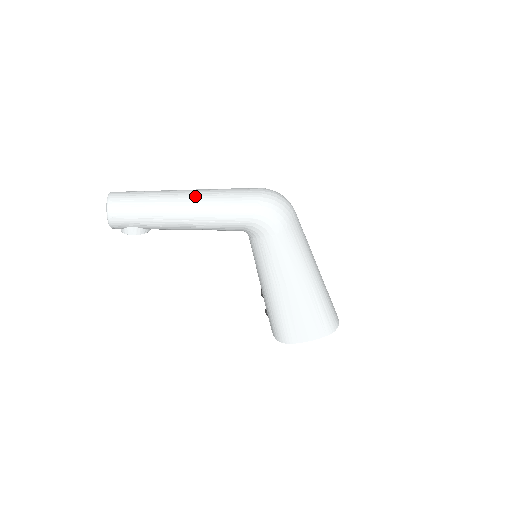
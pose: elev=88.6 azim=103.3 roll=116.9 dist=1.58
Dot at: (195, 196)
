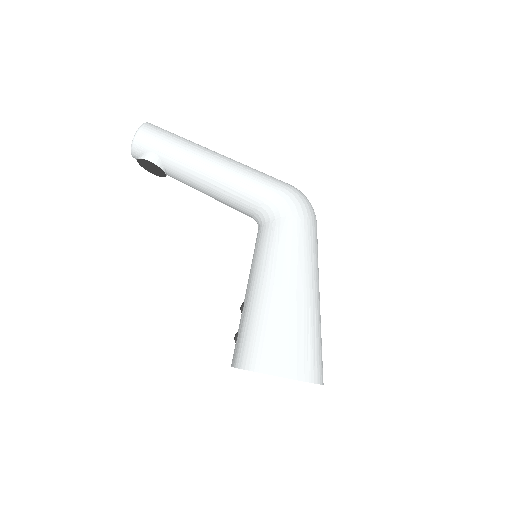
Dot at: occluded
